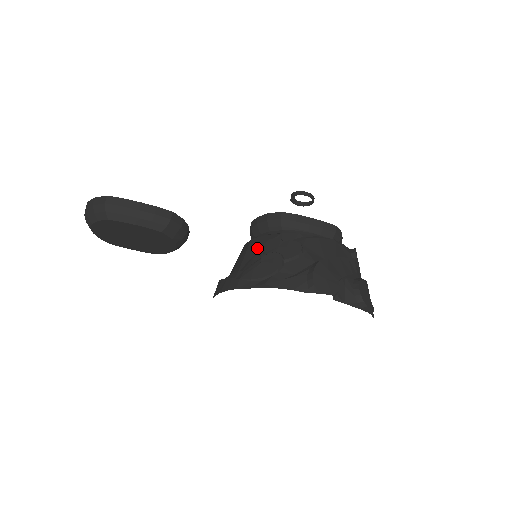
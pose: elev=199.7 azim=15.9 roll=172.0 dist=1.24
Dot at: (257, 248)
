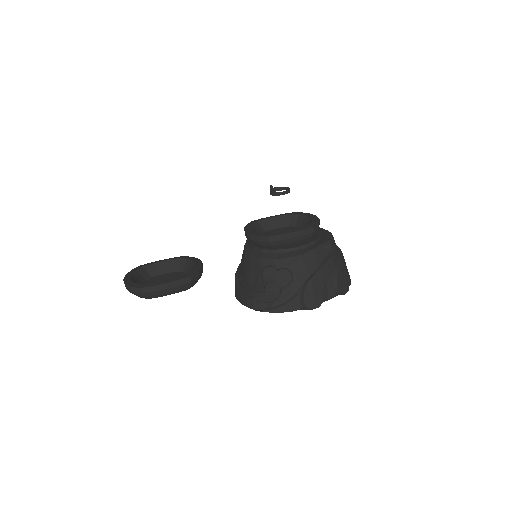
Dot at: (258, 270)
